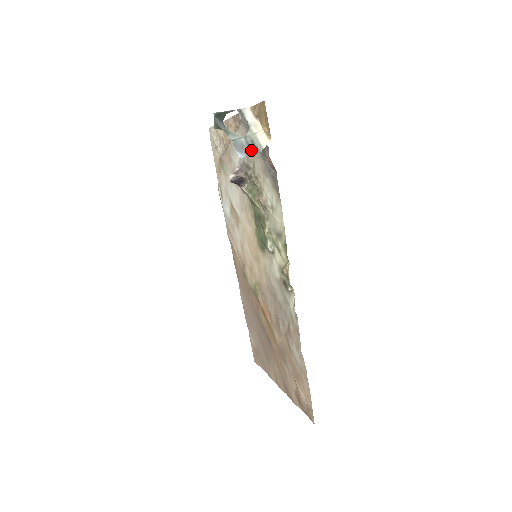
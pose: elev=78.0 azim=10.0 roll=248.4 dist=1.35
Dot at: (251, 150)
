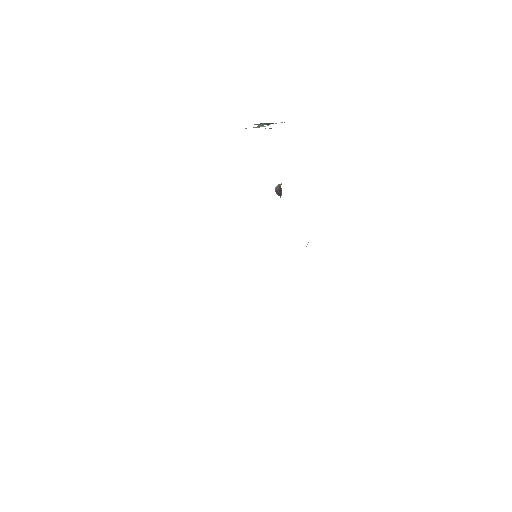
Dot at: occluded
